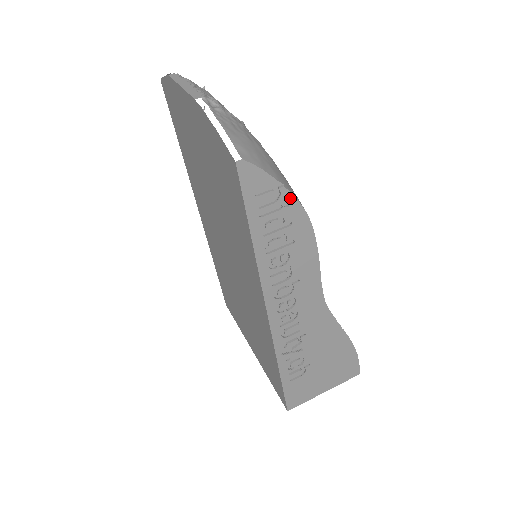
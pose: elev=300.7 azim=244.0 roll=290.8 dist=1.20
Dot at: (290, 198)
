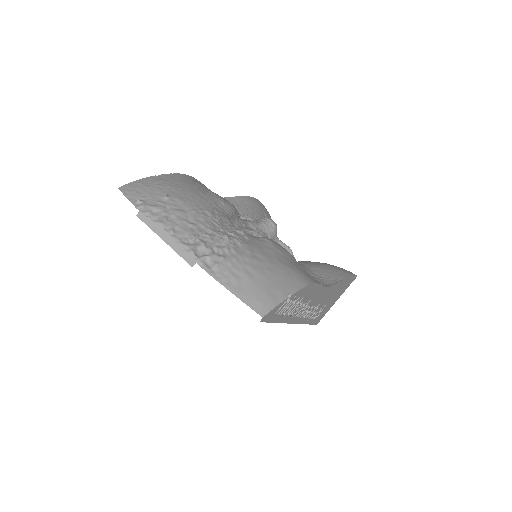
Dot at: (296, 293)
